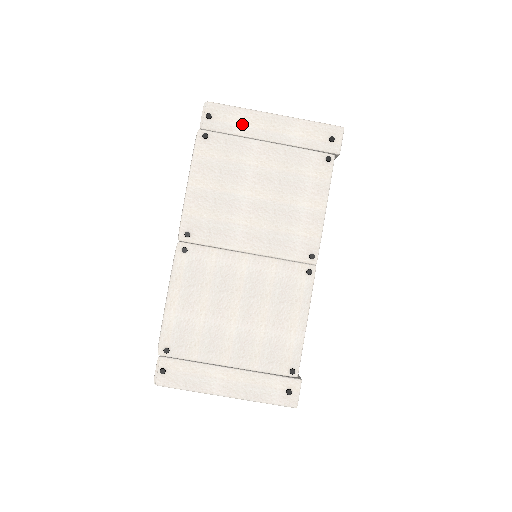
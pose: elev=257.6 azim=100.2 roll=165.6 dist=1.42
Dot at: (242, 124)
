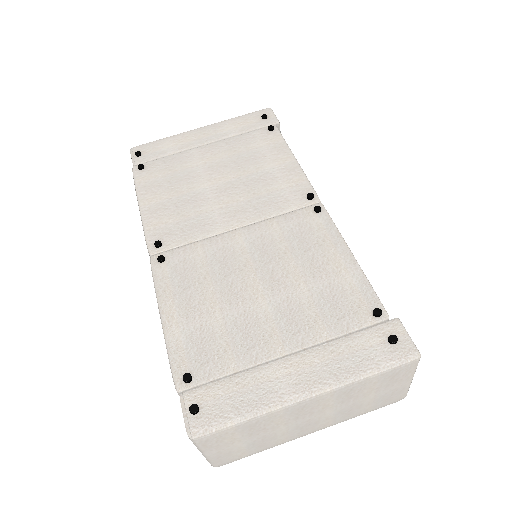
Dot at: (173, 145)
